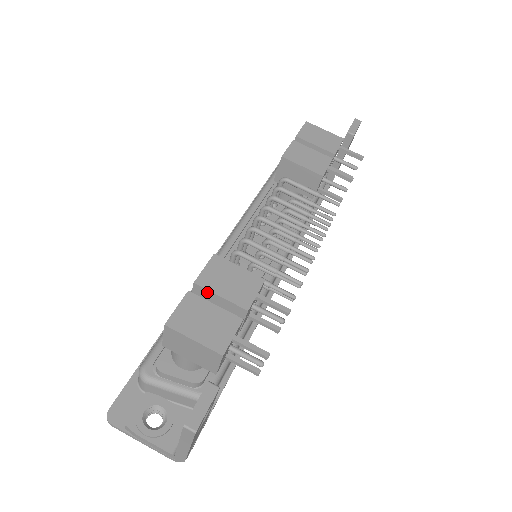
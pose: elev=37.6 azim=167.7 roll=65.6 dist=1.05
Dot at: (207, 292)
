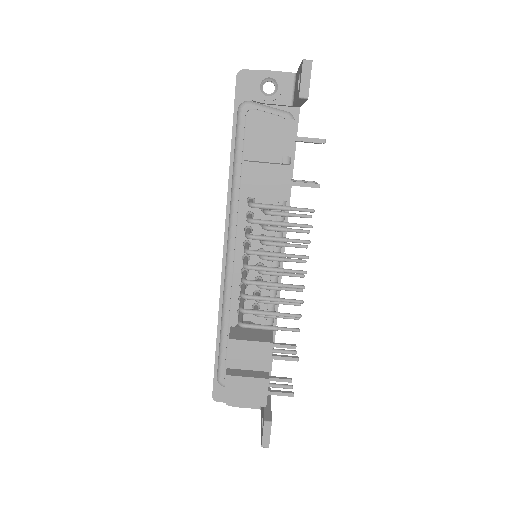
Dot at: (238, 368)
